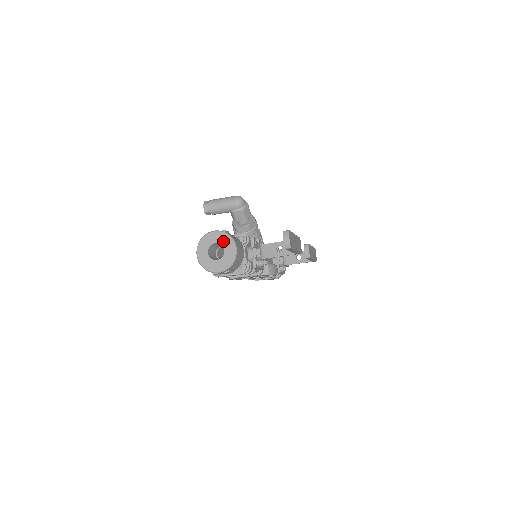
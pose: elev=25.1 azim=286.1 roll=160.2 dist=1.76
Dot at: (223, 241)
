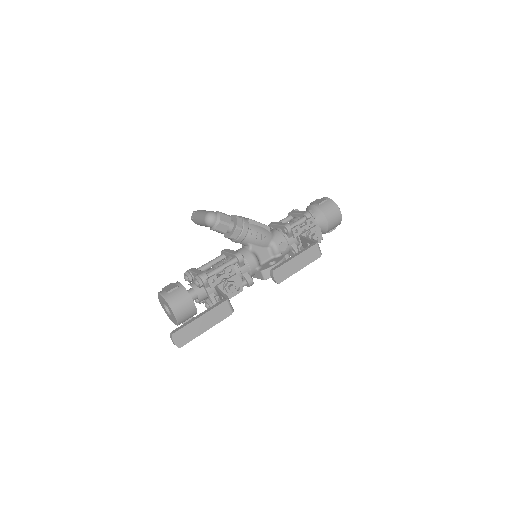
Dot at: (166, 304)
